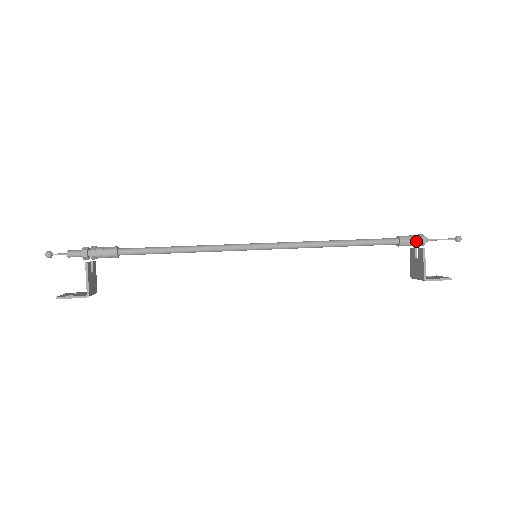
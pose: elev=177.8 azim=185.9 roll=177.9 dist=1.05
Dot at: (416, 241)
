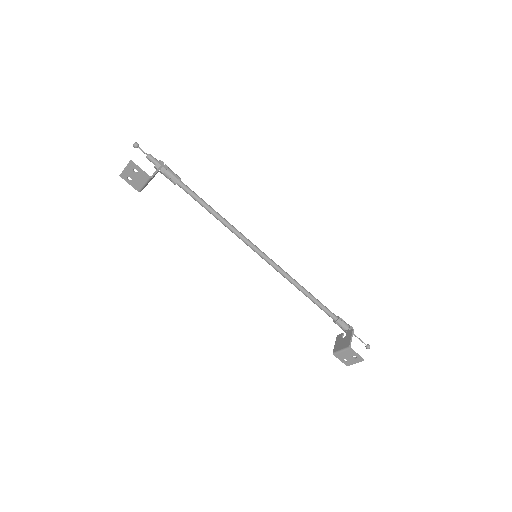
Dot at: (347, 325)
